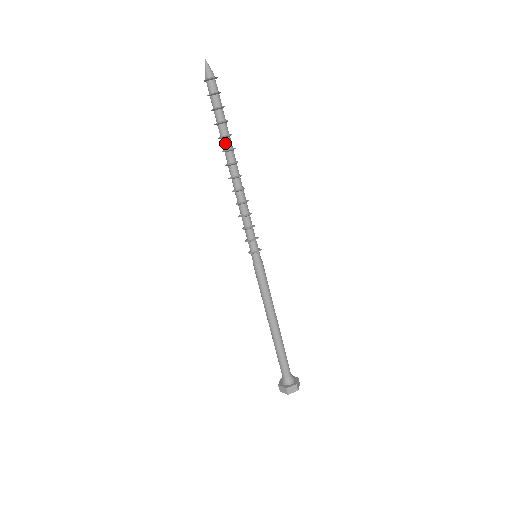
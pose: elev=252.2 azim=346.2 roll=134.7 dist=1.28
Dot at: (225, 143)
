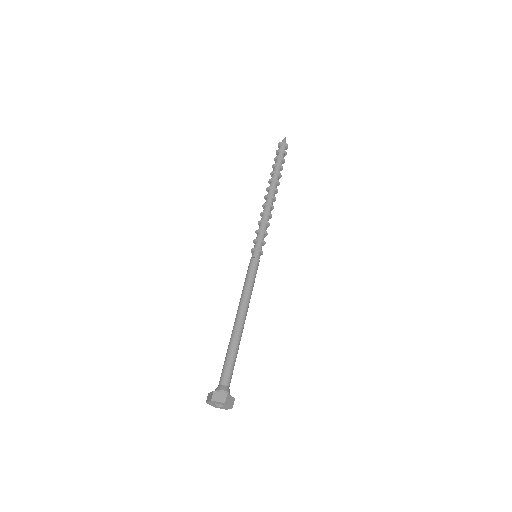
Dot at: (273, 176)
